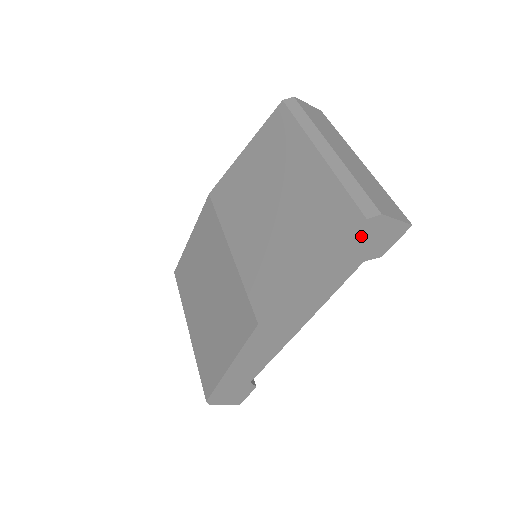
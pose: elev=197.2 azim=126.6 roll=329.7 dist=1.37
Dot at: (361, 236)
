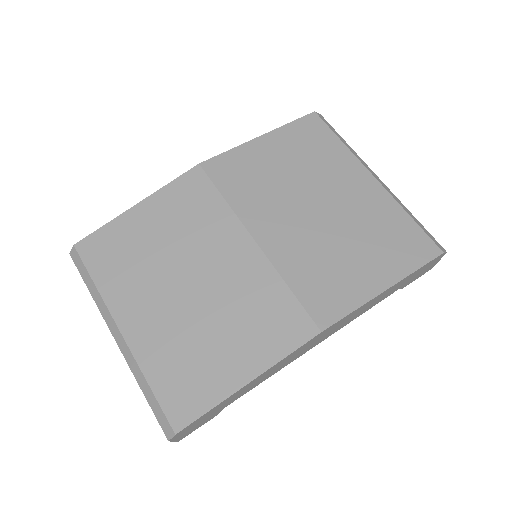
Dot at: (426, 266)
